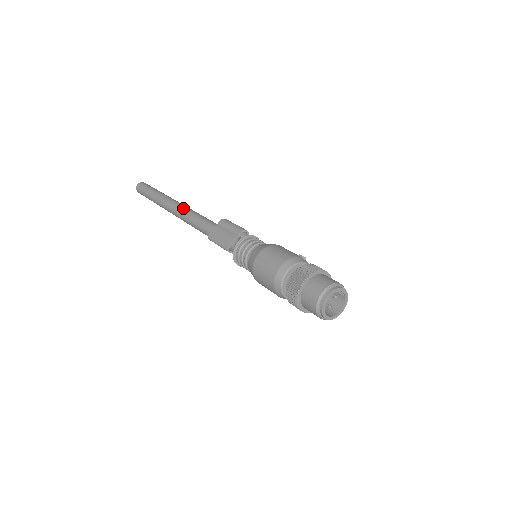
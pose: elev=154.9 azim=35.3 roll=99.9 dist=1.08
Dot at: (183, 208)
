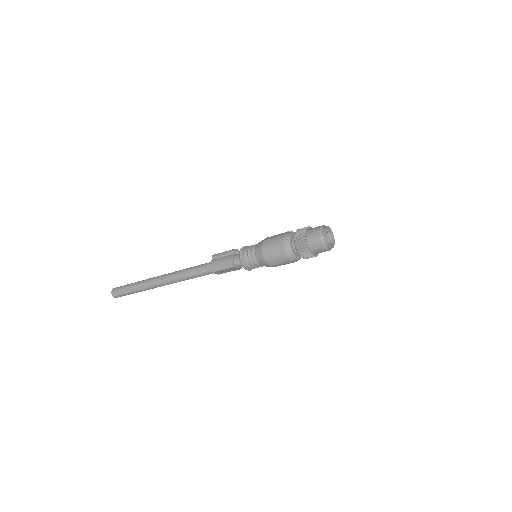
Dot at: (172, 273)
